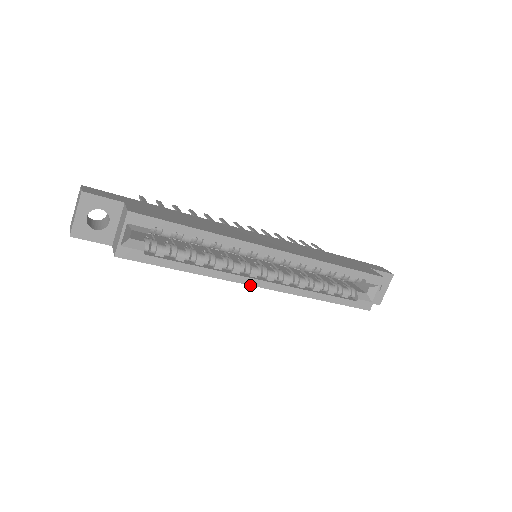
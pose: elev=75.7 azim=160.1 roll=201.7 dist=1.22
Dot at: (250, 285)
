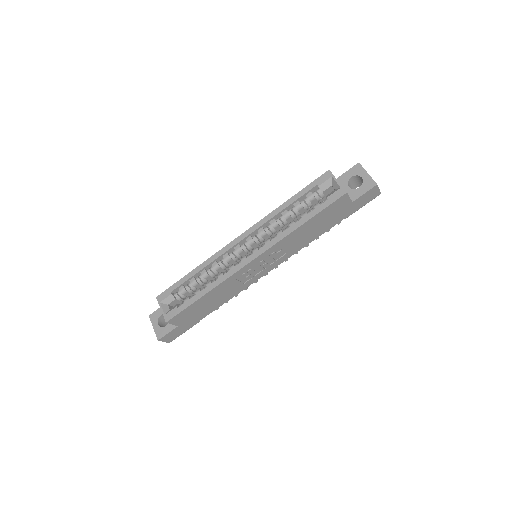
Dot at: (245, 266)
